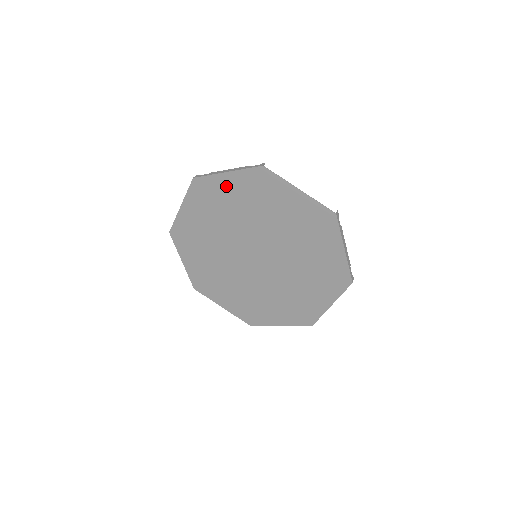
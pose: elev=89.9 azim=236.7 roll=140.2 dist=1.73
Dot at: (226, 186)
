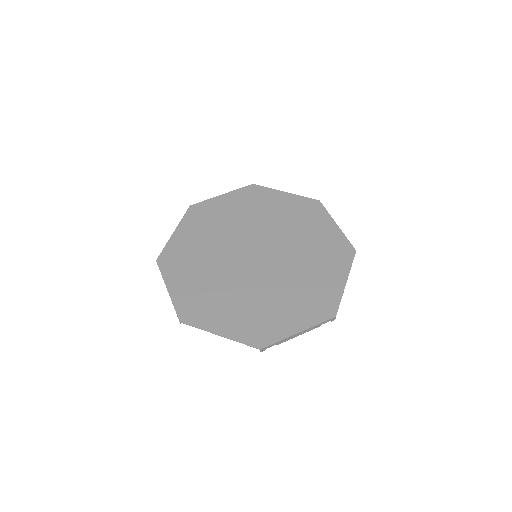
Dot at: (222, 204)
